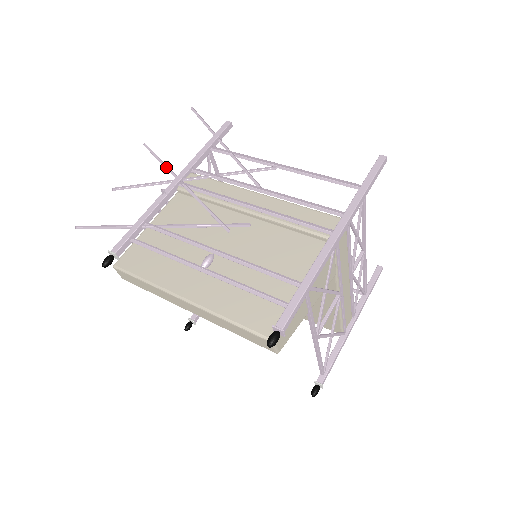
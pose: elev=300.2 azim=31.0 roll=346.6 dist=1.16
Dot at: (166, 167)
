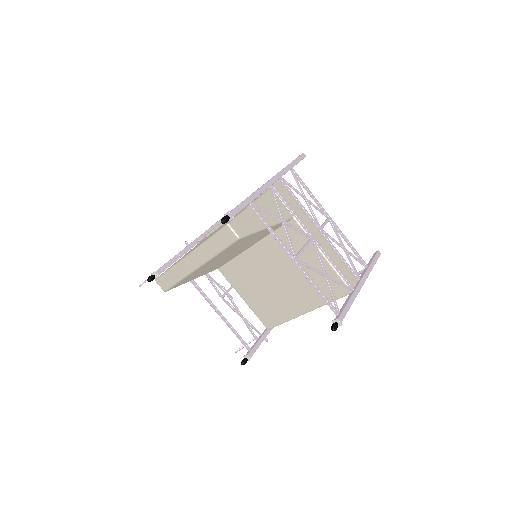
Dot at: occluded
